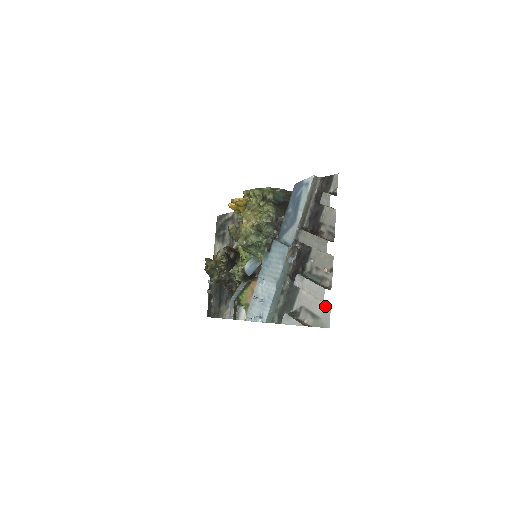
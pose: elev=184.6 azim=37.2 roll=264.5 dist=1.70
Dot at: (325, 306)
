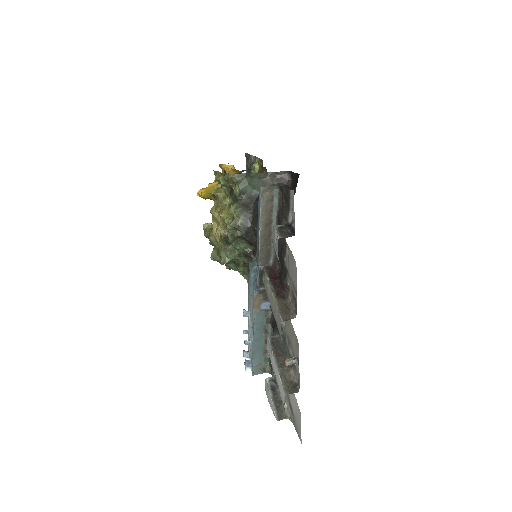
Dot at: (297, 407)
